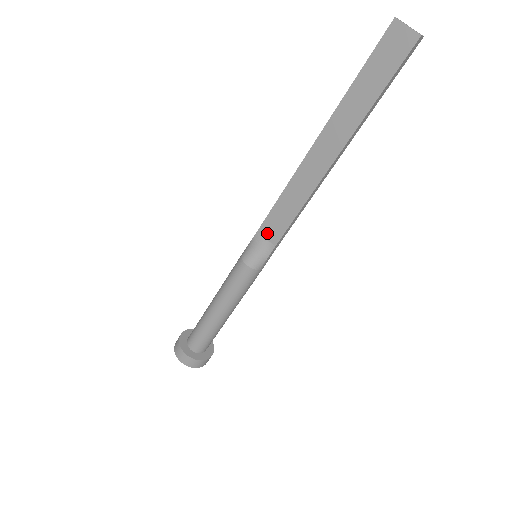
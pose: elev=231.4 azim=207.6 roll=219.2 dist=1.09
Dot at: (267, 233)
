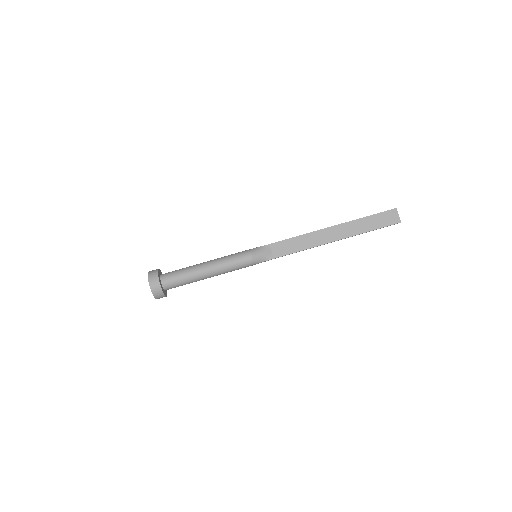
Dot at: (274, 249)
